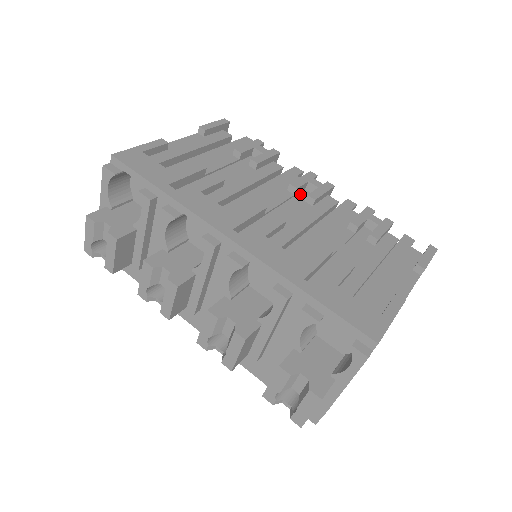
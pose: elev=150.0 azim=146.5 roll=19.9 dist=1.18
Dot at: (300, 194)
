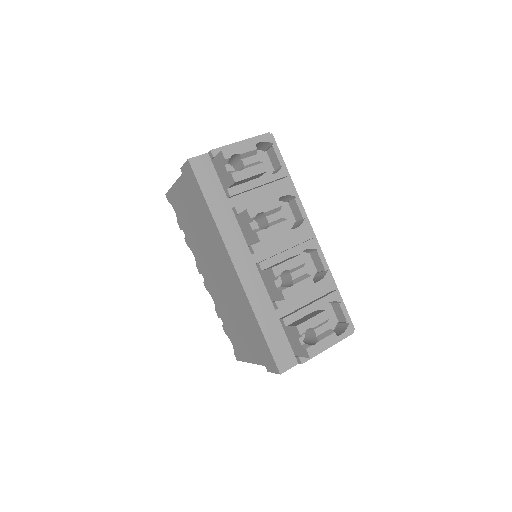
Dot at: occluded
